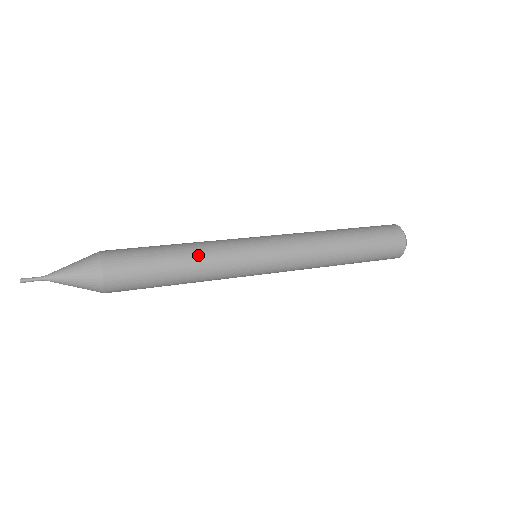
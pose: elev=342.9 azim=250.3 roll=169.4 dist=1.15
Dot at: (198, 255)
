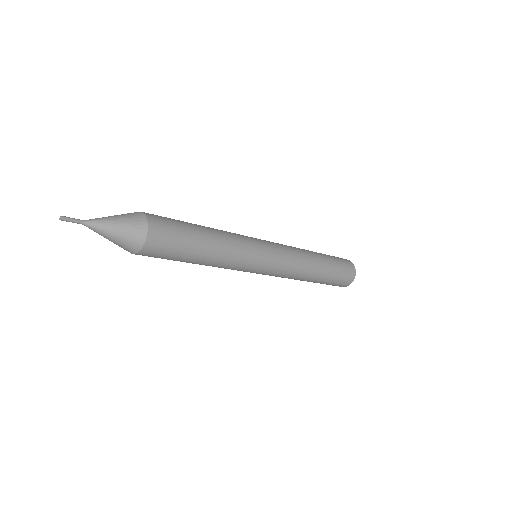
Dot at: (220, 232)
